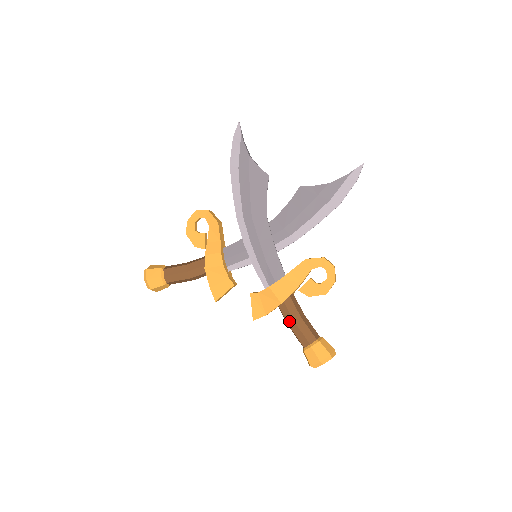
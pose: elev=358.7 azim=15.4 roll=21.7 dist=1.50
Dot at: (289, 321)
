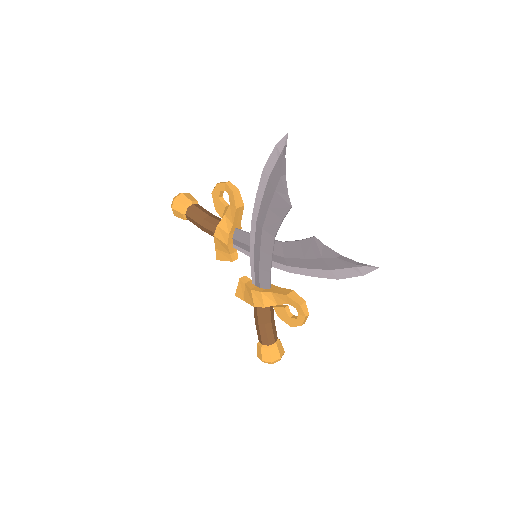
Dot at: (256, 320)
